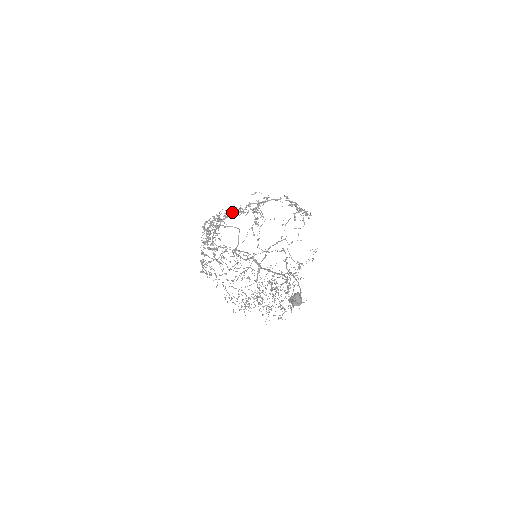
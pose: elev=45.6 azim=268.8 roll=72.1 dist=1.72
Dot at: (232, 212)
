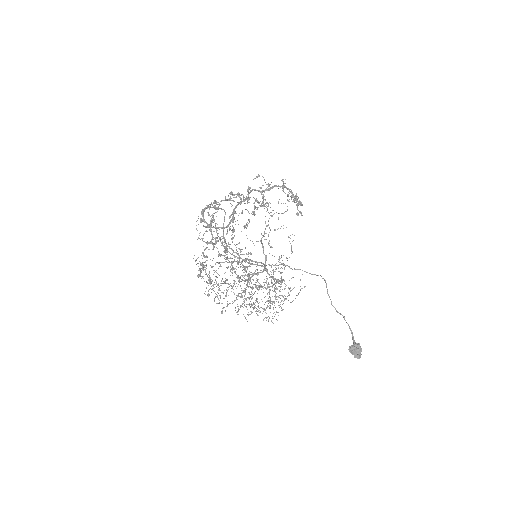
Dot at: occluded
